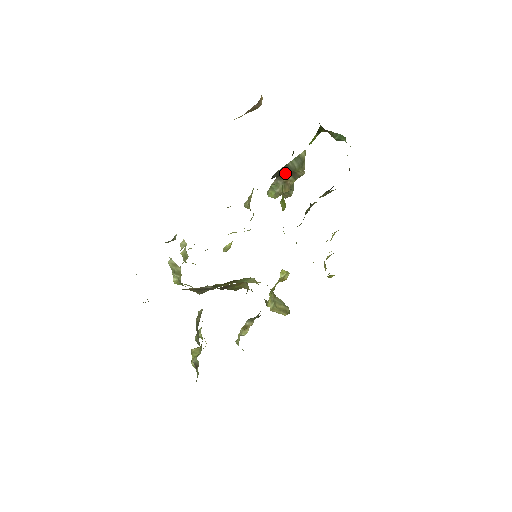
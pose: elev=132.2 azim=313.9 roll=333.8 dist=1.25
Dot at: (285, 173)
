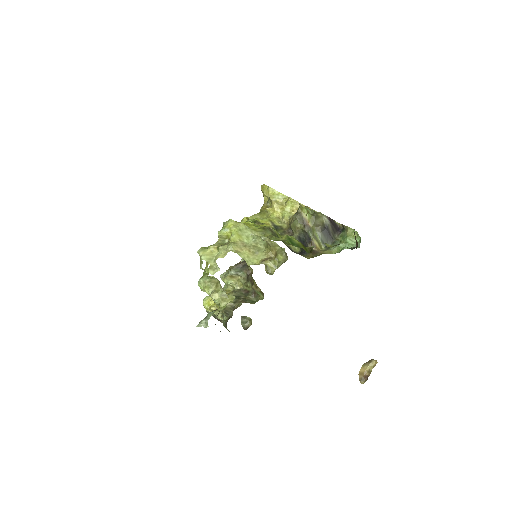
Dot at: occluded
